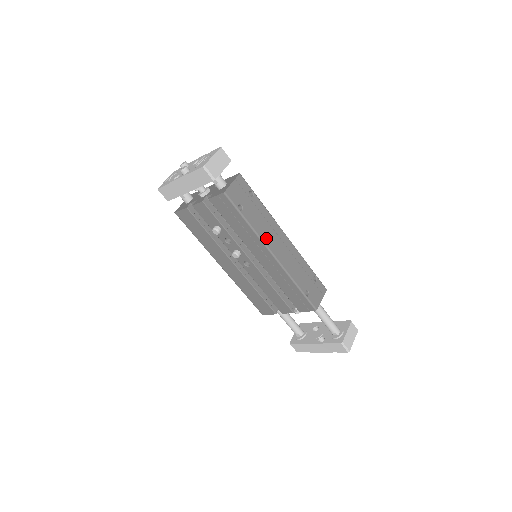
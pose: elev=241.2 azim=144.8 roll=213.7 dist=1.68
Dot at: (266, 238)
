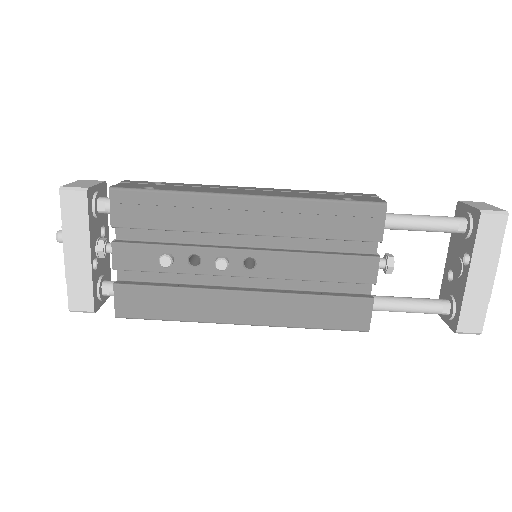
Dot at: (218, 192)
